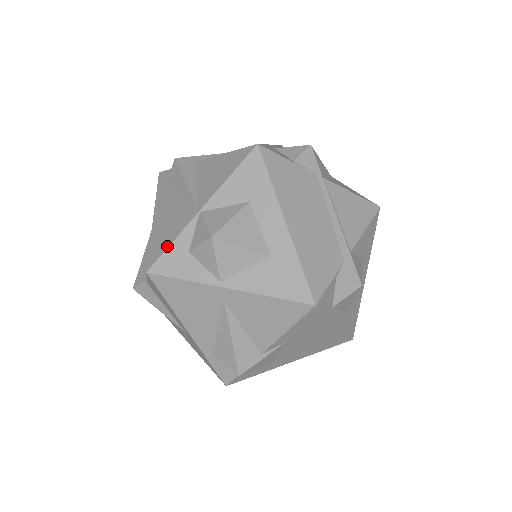
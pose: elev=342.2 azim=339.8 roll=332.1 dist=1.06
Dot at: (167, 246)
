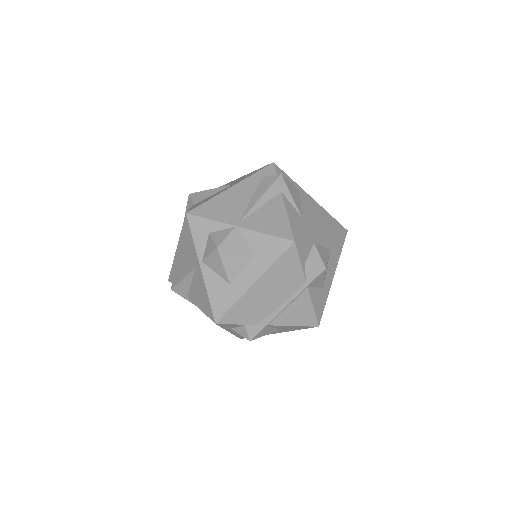
Dot at: (207, 217)
